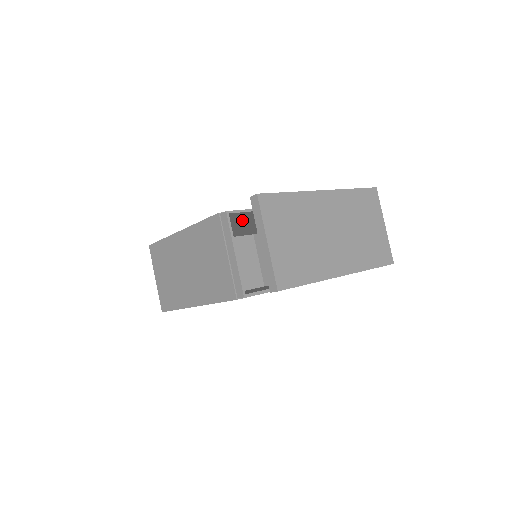
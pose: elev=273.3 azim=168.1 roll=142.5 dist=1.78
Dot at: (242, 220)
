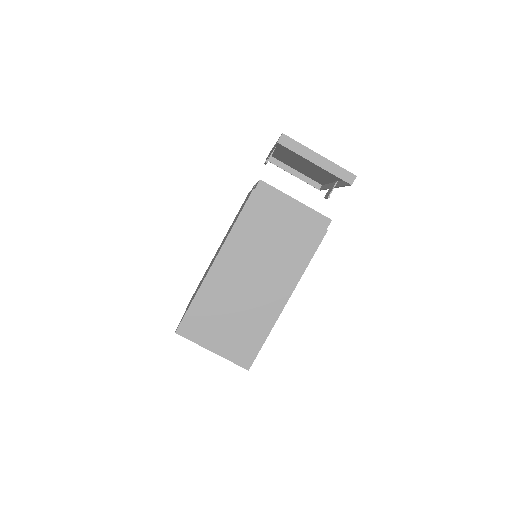
Dot at: occluded
